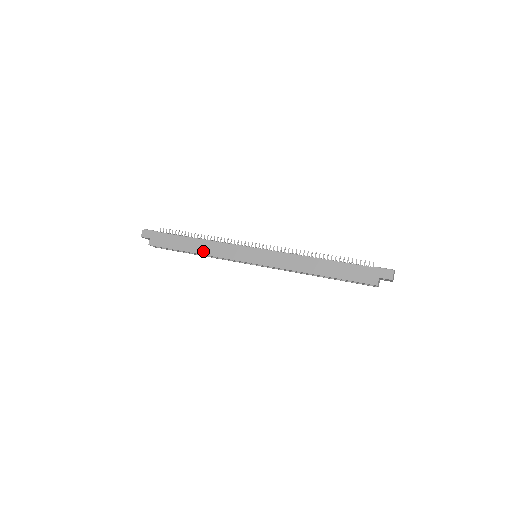
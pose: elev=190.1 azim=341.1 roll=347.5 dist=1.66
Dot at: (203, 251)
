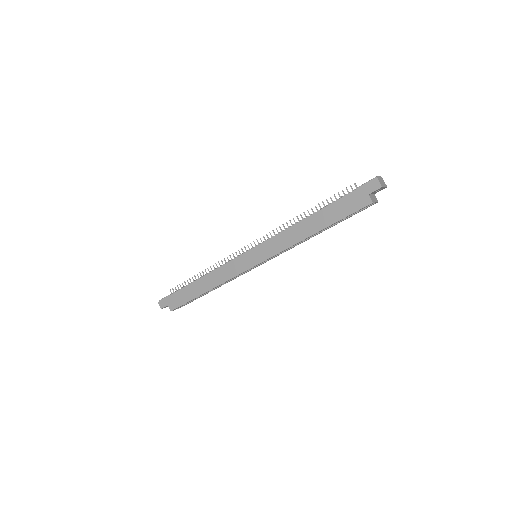
Dot at: (212, 285)
